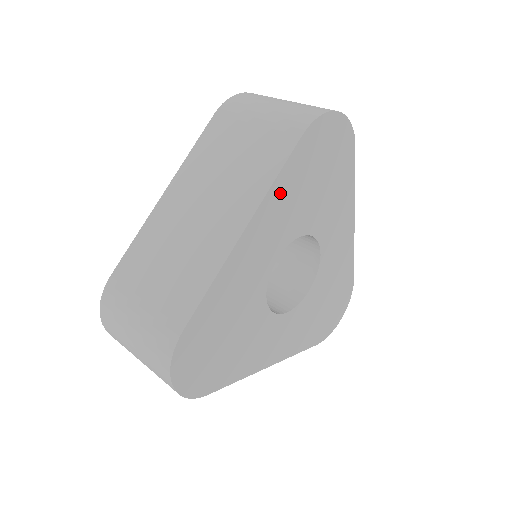
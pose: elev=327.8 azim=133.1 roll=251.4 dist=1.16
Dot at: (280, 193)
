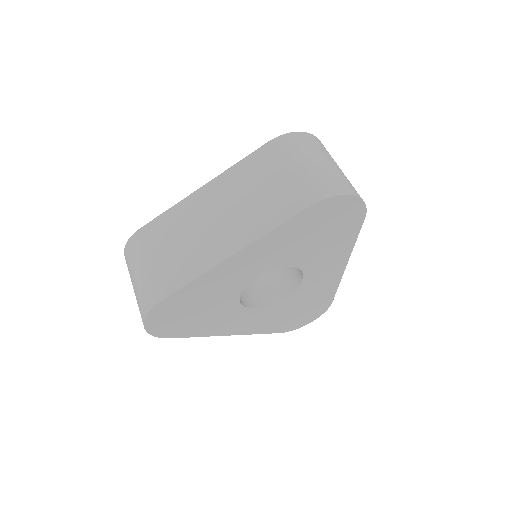
Dot at: (274, 238)
